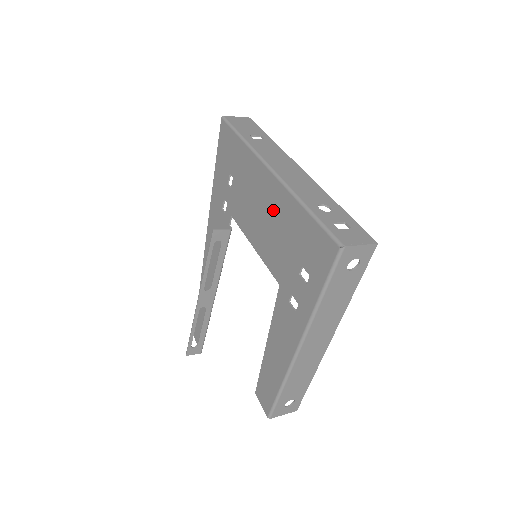
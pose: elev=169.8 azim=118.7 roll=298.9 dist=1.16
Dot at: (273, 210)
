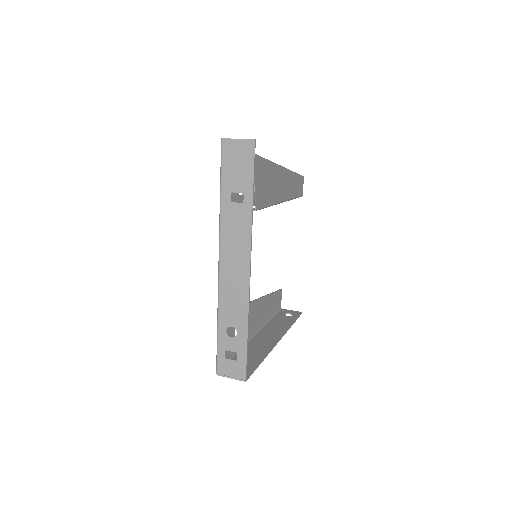
Dot at: occluded
